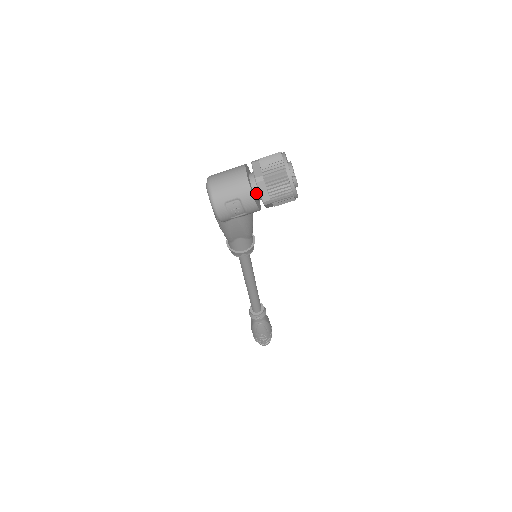
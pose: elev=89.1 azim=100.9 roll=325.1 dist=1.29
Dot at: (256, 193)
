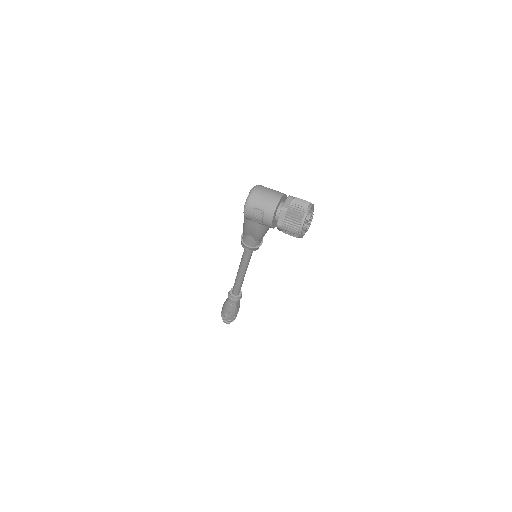
Dot at: (277, 216)
